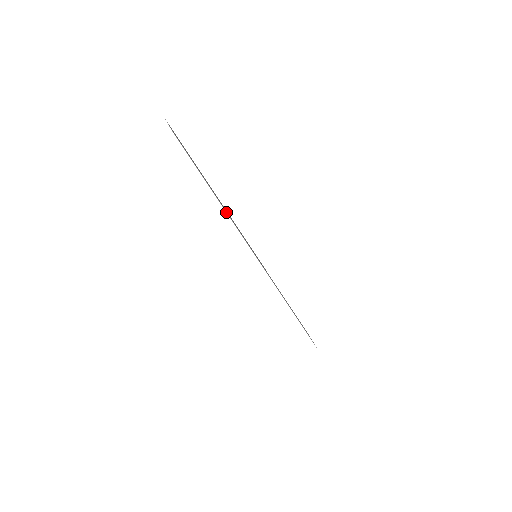
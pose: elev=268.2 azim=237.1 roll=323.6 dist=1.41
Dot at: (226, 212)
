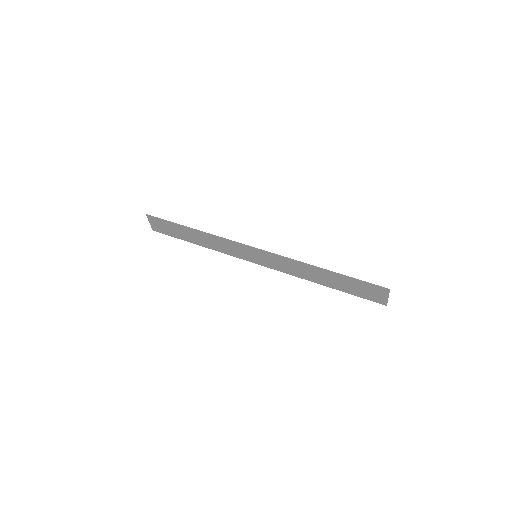
Dot at: (202, 232)
